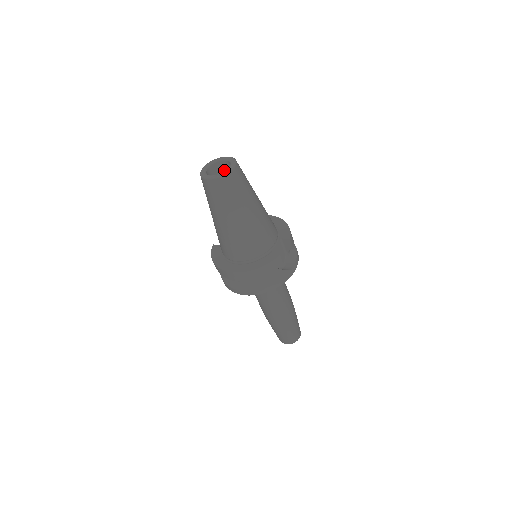
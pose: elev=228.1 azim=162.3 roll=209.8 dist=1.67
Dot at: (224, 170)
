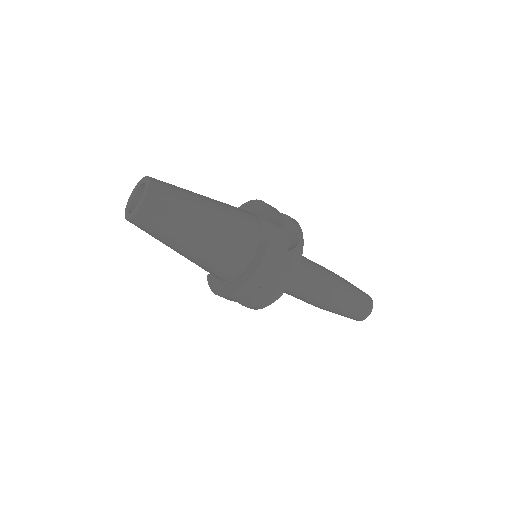
Dot at: occluded
